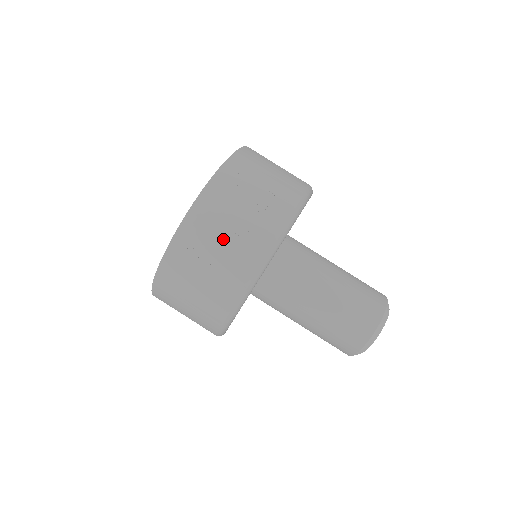
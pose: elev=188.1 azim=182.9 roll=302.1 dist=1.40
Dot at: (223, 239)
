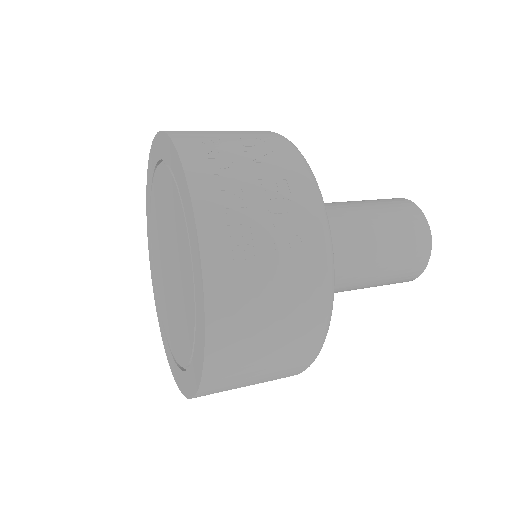
Dot at: (261, 207)
